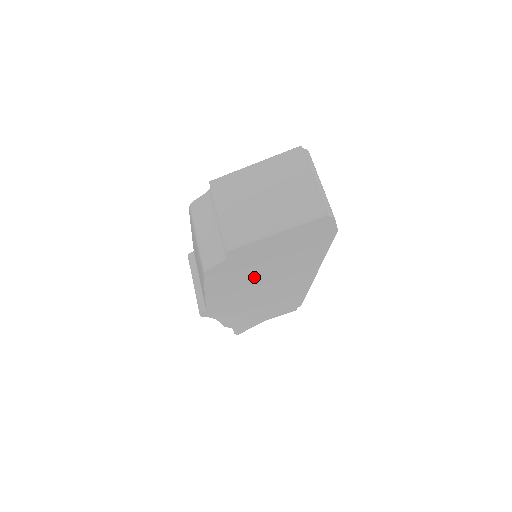
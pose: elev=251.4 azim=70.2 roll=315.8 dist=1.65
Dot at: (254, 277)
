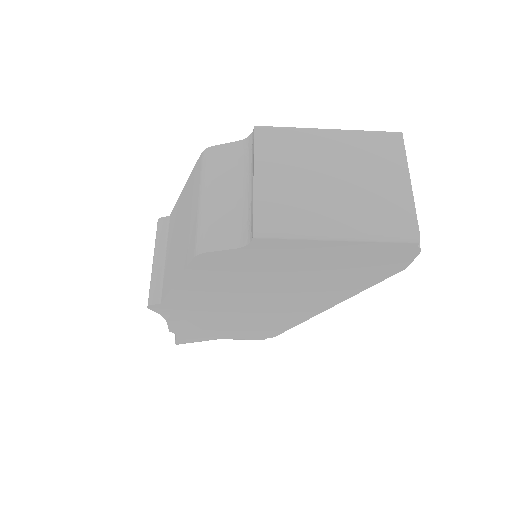
Dot at: (254, 285)
